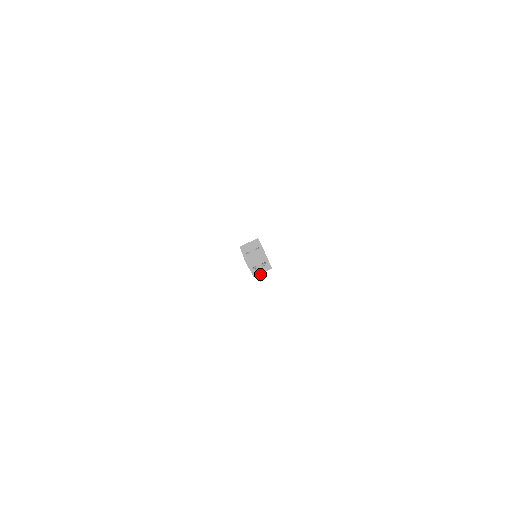
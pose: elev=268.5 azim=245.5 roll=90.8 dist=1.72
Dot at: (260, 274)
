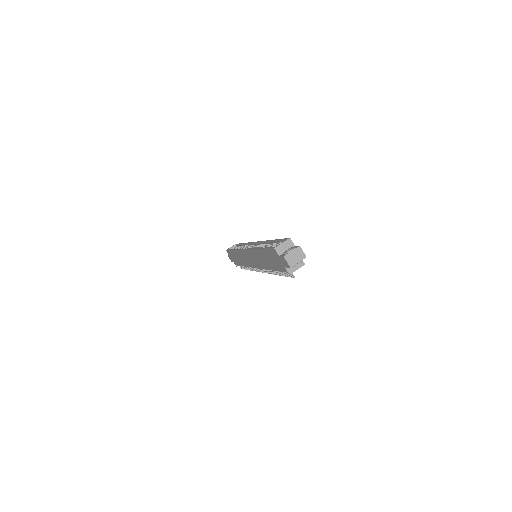
Dot at: (268, 272)
